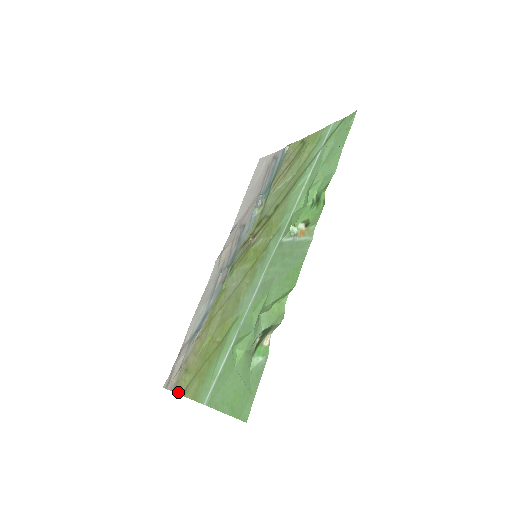
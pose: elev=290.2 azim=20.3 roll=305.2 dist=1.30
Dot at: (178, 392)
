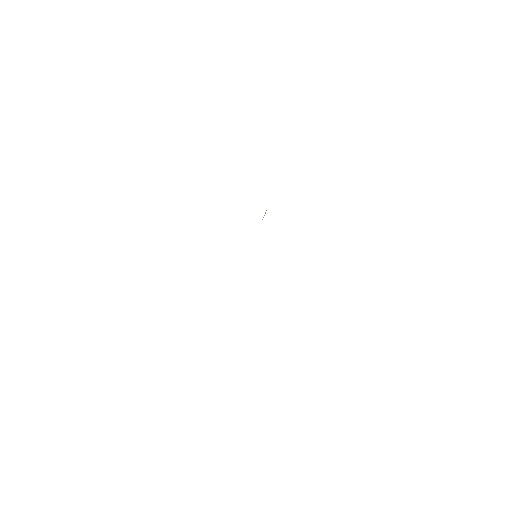
Dot at: occluded
